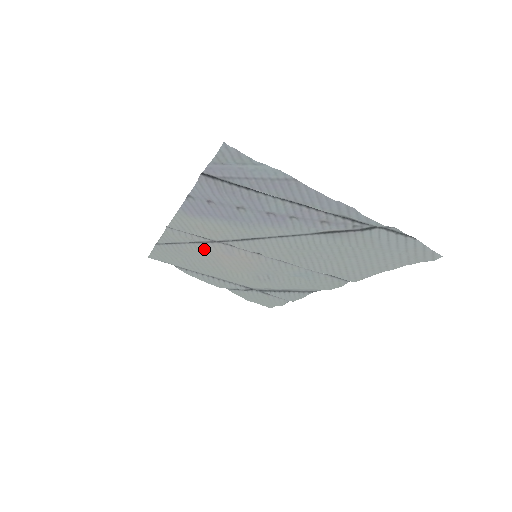
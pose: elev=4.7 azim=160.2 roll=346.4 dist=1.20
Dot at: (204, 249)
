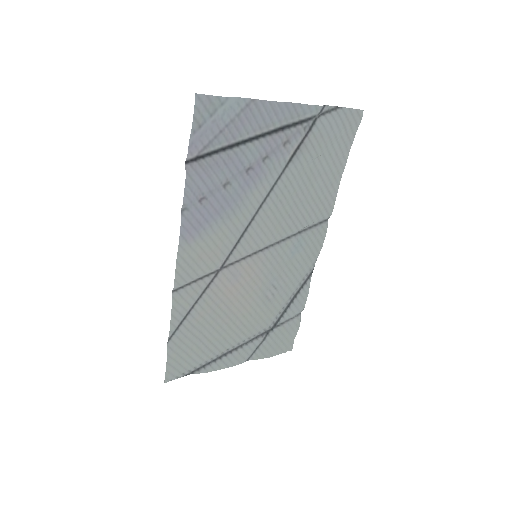
Dot at: (213, 296)
